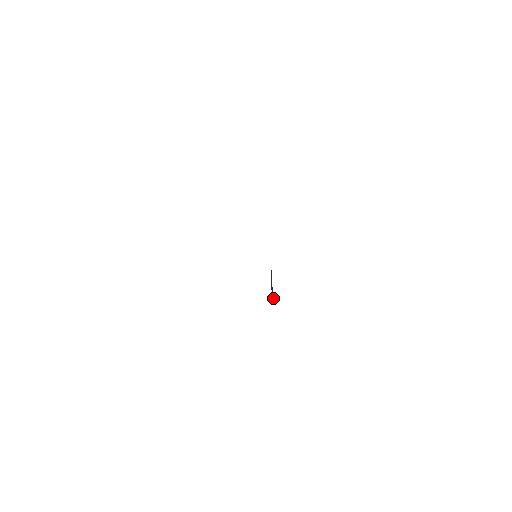
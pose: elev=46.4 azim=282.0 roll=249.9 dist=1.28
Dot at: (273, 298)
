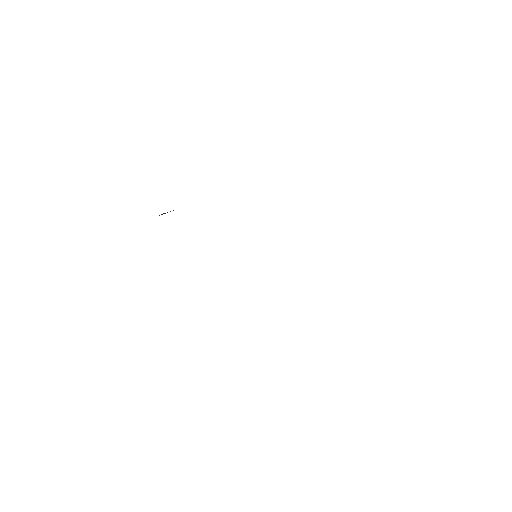
Dot at: occluded
